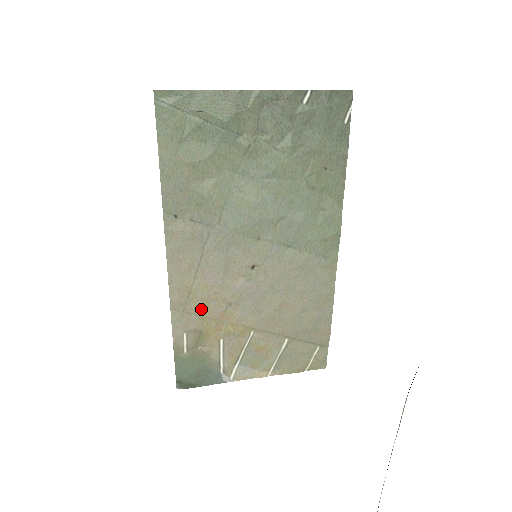
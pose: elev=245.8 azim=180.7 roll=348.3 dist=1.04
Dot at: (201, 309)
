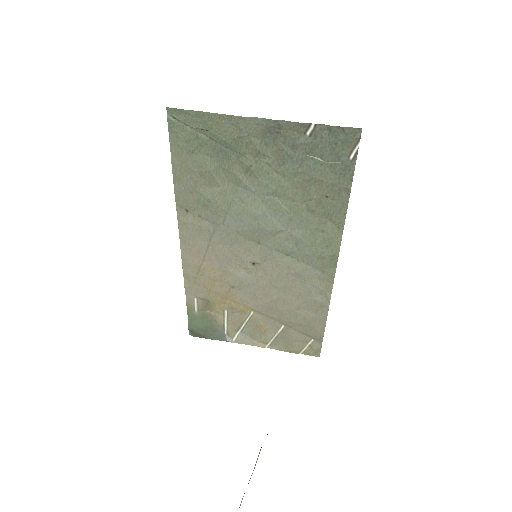
Dot at: (208, 284)
